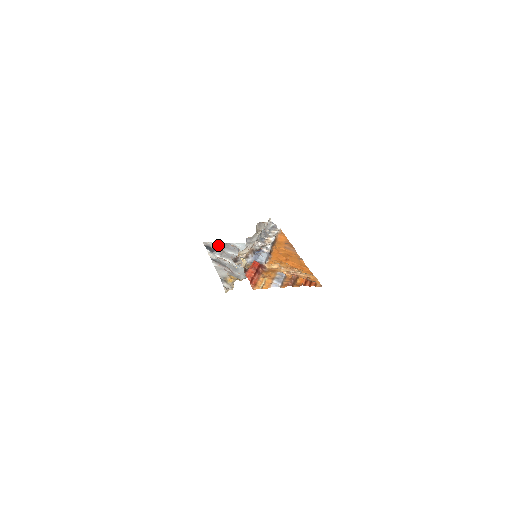
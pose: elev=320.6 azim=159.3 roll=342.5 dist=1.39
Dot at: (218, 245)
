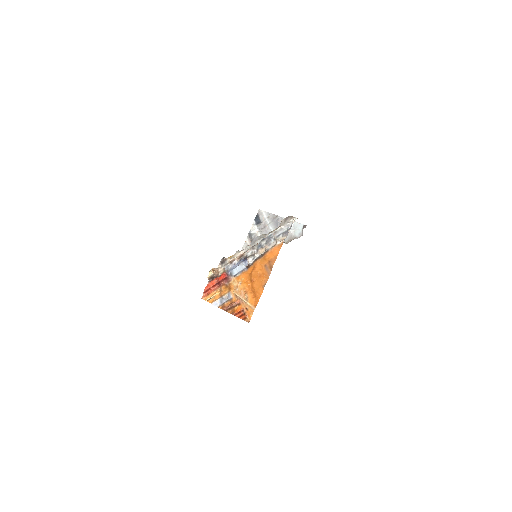
Dot at: (268, 217)
